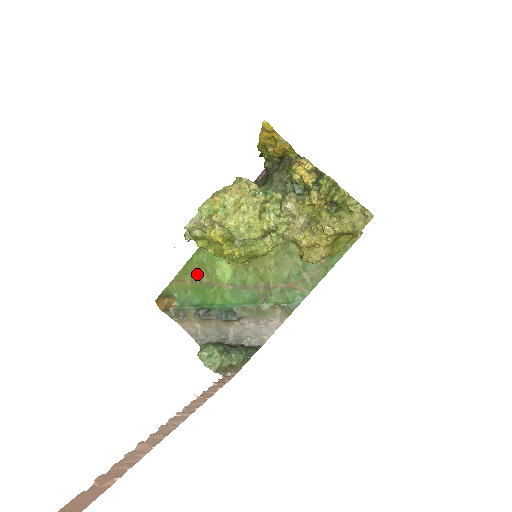
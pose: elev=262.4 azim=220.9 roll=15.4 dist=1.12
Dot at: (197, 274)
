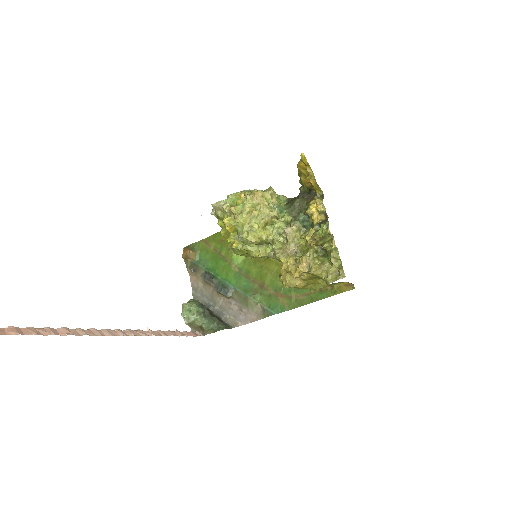
Dot at: (220, 245)
